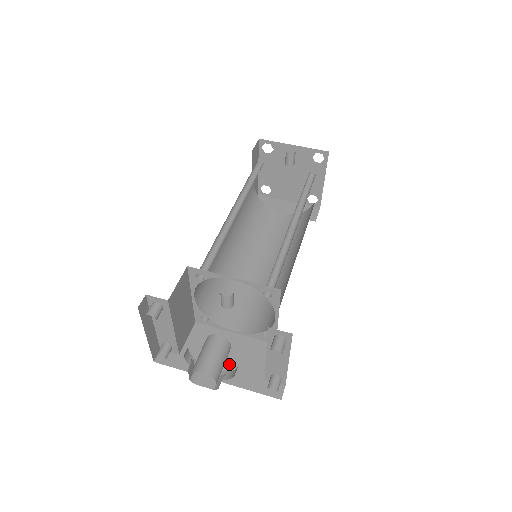
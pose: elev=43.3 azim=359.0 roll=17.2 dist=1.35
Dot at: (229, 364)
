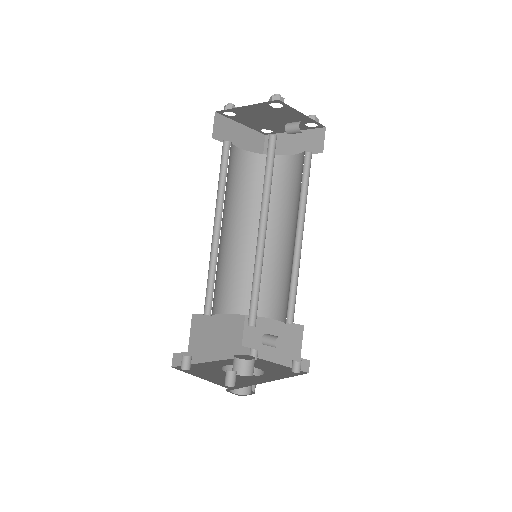
Dot at: (221, 344)
